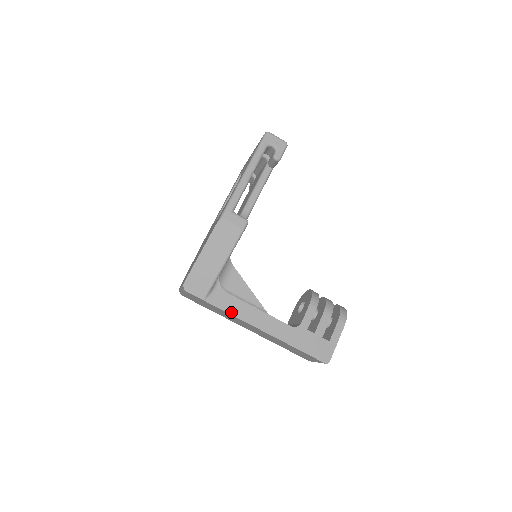
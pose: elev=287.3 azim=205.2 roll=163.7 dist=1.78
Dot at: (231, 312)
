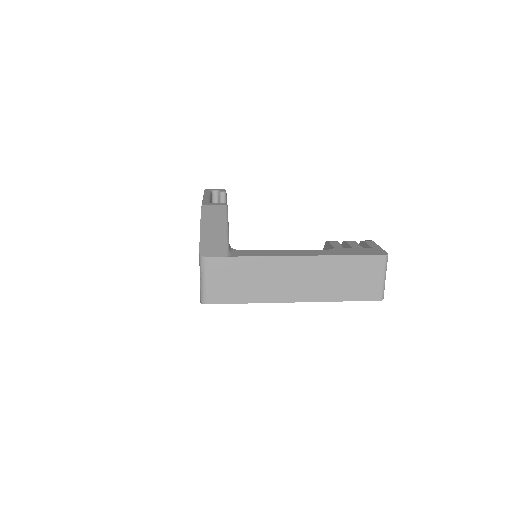
Dot at: (261, 255)
